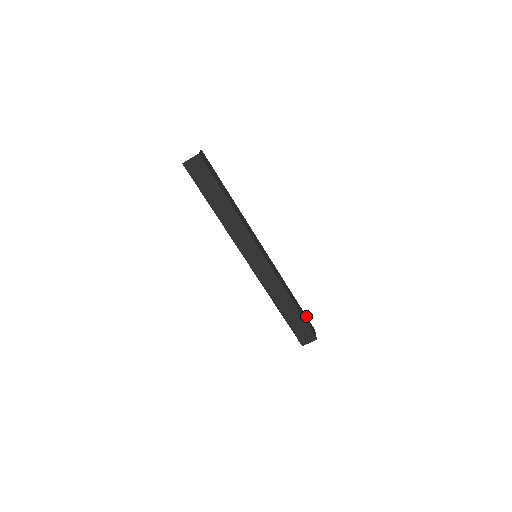
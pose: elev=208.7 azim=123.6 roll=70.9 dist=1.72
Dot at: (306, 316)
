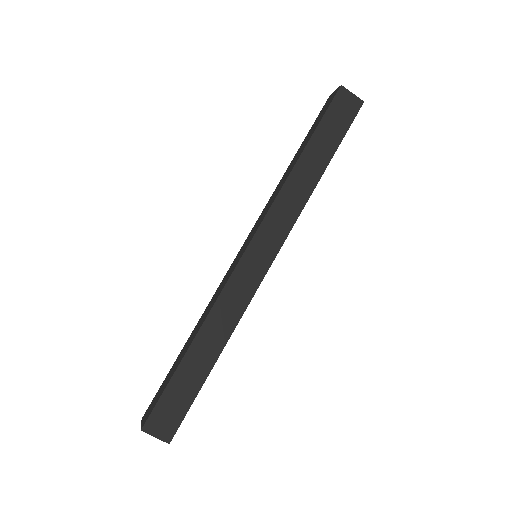
Dot at: occluded
